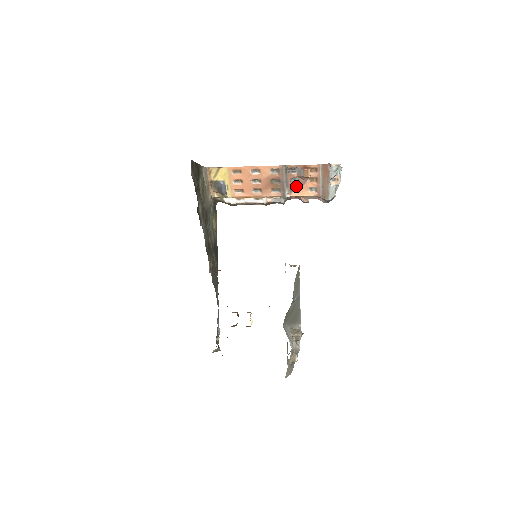
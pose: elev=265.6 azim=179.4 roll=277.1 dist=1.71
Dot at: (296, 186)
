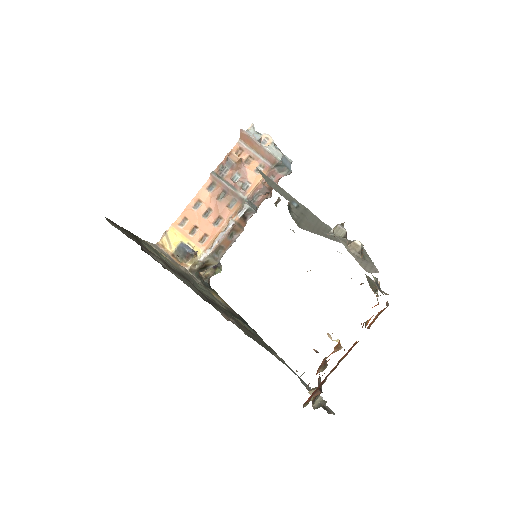
Dot at: (243, 181)
